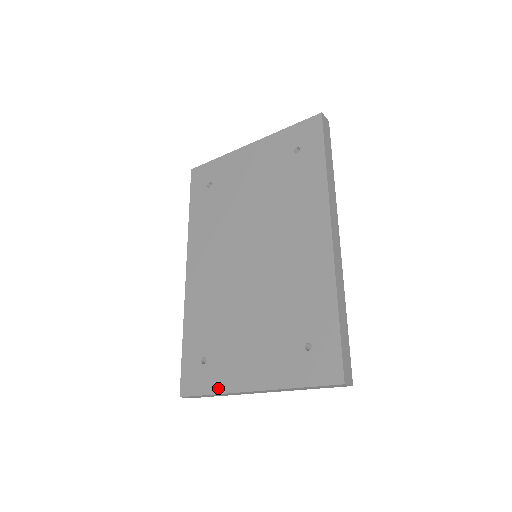
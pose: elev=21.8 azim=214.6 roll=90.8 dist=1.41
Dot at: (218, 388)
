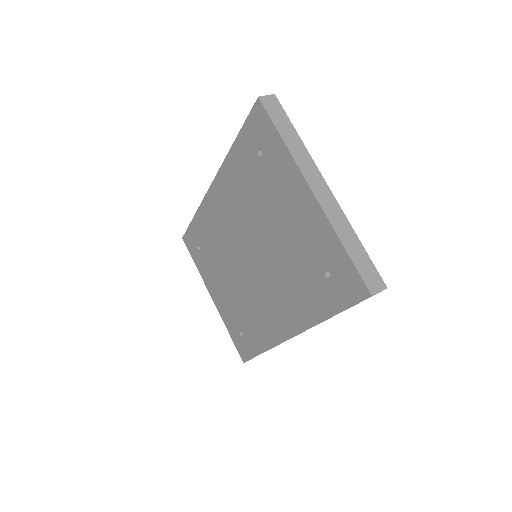
Dot at: (199, 270)
